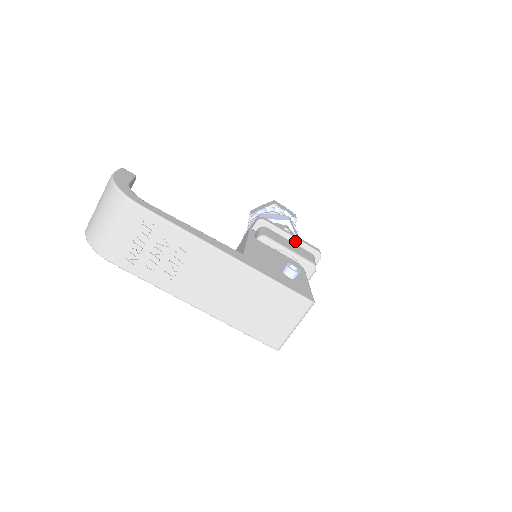
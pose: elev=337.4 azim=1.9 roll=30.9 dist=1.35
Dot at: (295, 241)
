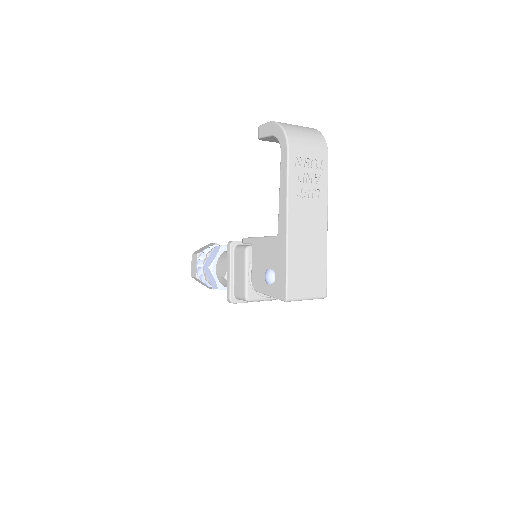
Dot at: occluded
